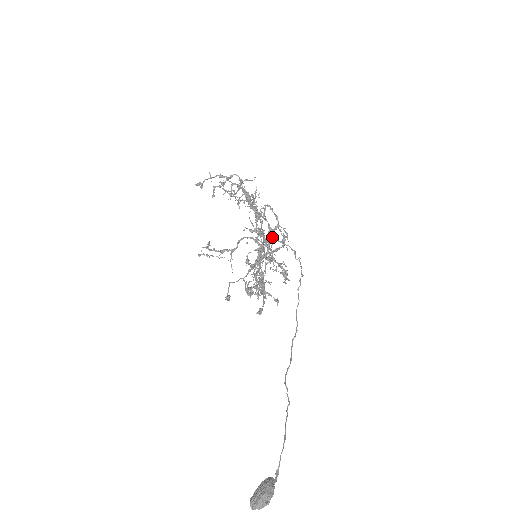
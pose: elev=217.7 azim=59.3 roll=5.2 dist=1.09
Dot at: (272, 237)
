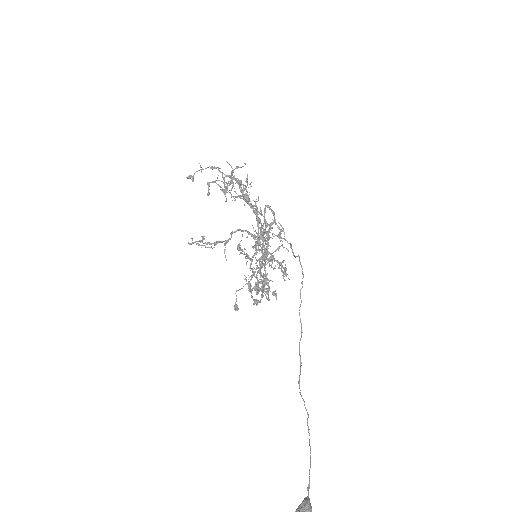
Dot at: occluded
